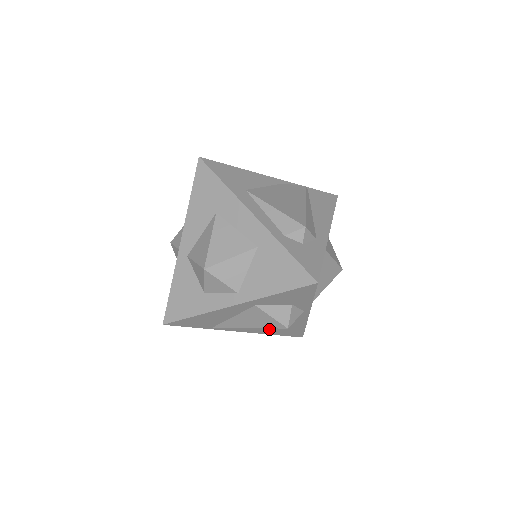
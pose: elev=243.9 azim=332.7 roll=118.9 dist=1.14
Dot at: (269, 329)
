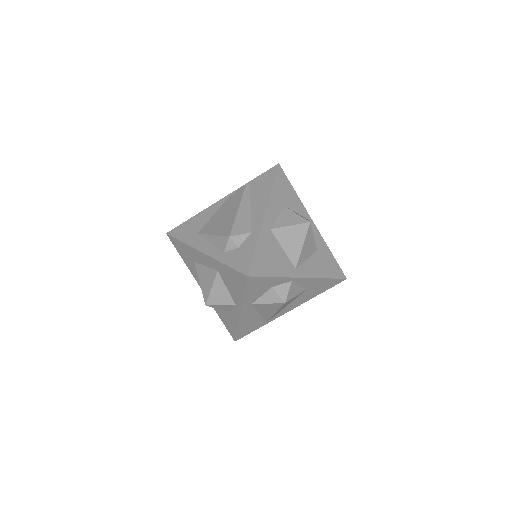
Dot at: (305, 296)
